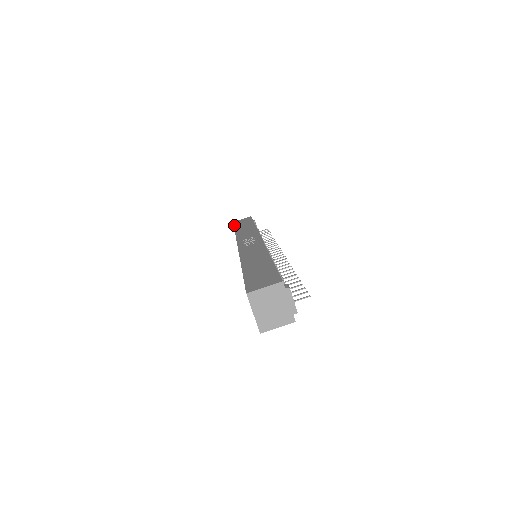
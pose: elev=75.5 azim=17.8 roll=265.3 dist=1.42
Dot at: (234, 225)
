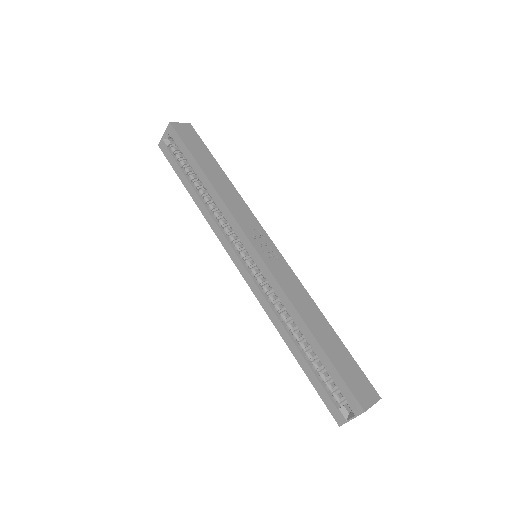
Dot at: (185, 143)
